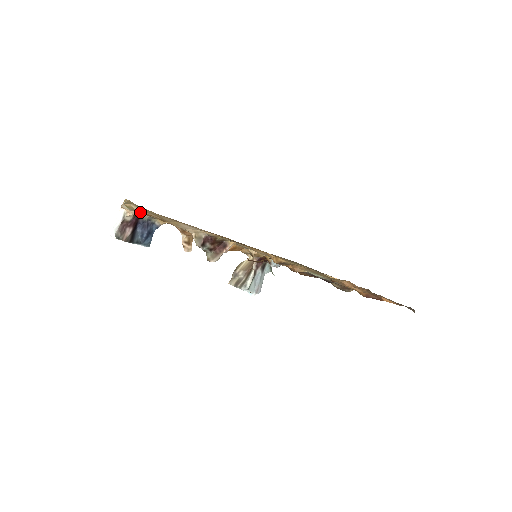
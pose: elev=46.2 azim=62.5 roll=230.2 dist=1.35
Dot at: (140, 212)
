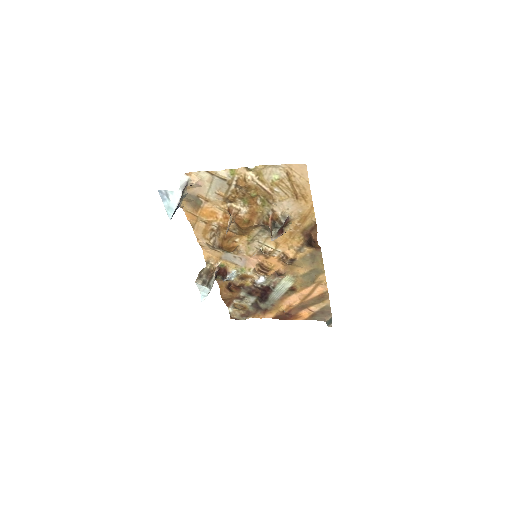
Dot at: (247, 181)
